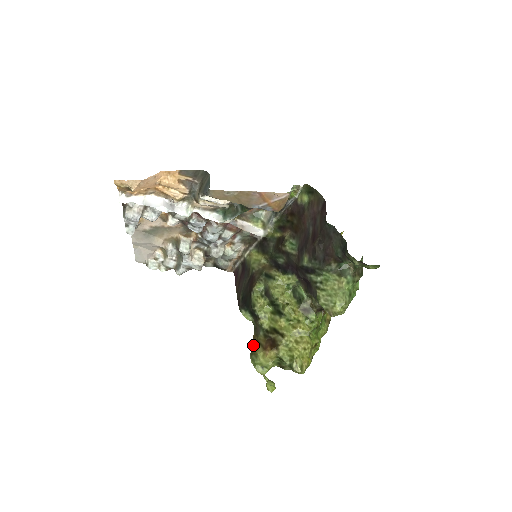
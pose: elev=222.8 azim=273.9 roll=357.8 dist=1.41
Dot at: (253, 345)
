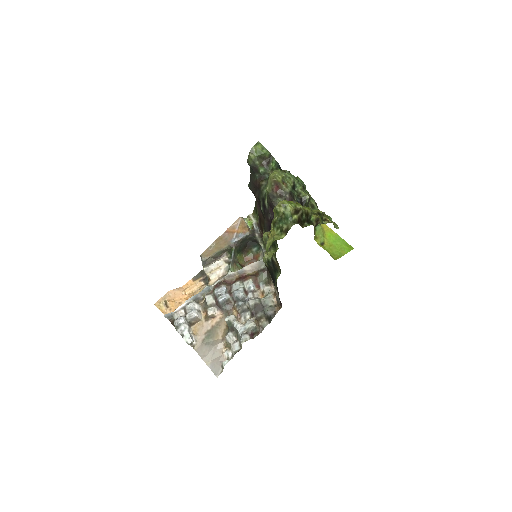
Dot at: occluded
